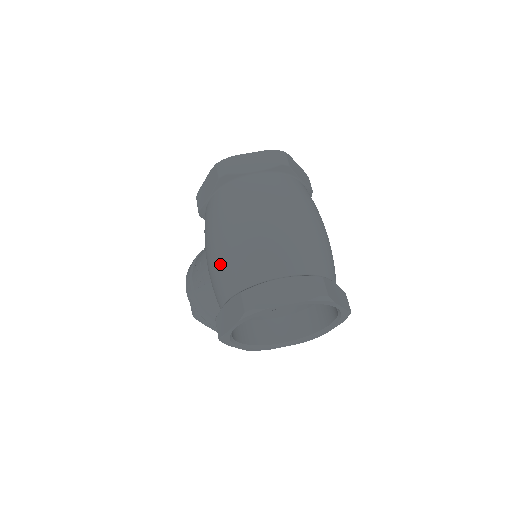
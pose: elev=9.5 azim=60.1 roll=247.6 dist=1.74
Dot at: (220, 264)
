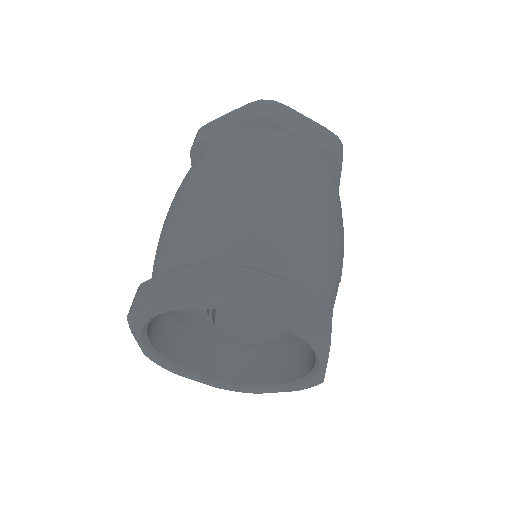
Dot at: occluded
